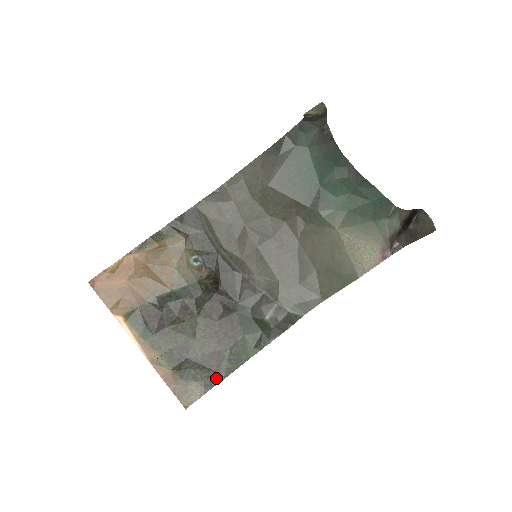
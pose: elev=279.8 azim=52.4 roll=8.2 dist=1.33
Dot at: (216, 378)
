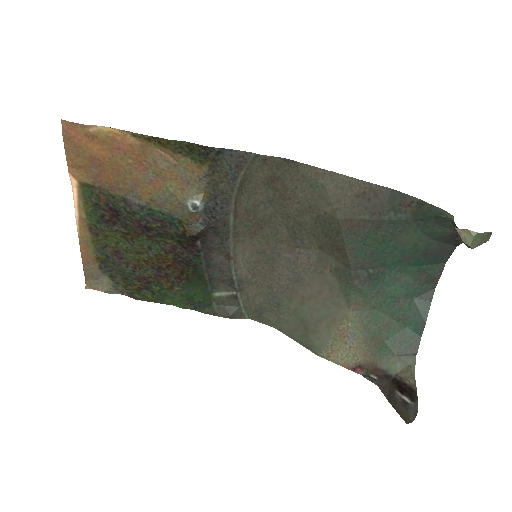
Dot at: (131, 293)
